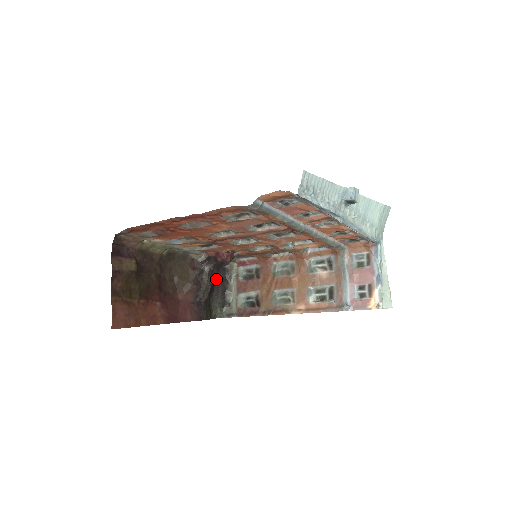
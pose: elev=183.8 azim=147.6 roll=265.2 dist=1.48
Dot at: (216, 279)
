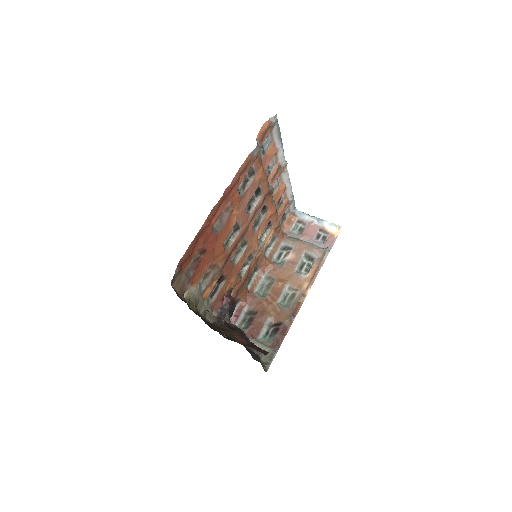
Dot at: occluded
